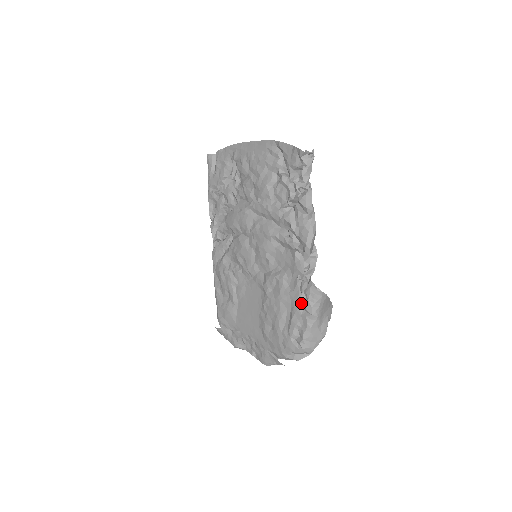
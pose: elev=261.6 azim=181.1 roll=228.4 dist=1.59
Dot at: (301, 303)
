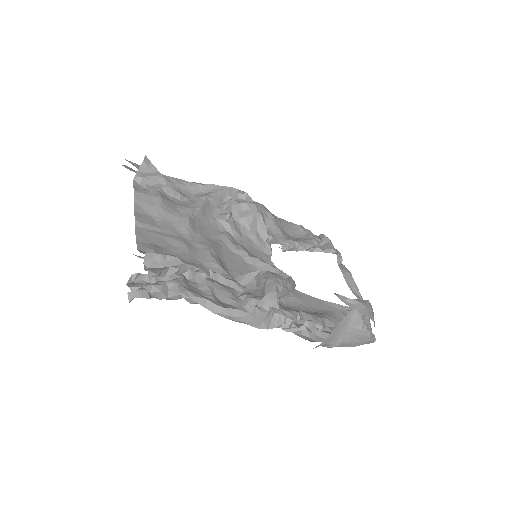
Dot at: (315, 332)
